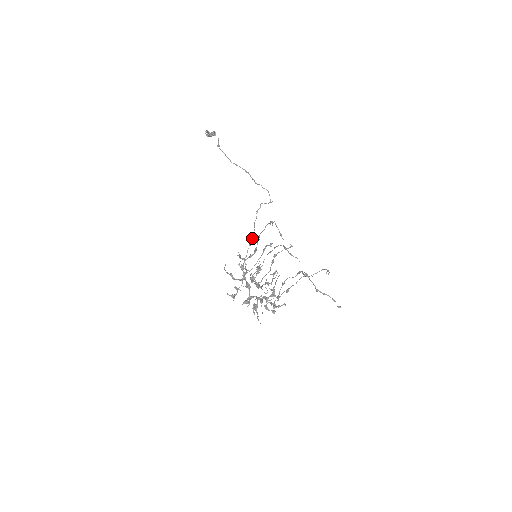
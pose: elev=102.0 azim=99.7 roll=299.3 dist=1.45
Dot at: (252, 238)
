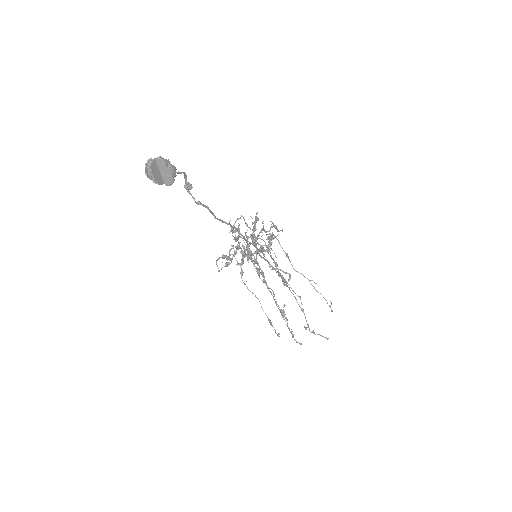
Dot at: occluded
